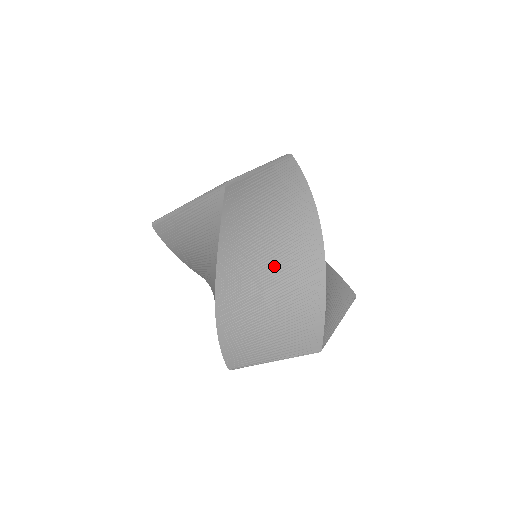
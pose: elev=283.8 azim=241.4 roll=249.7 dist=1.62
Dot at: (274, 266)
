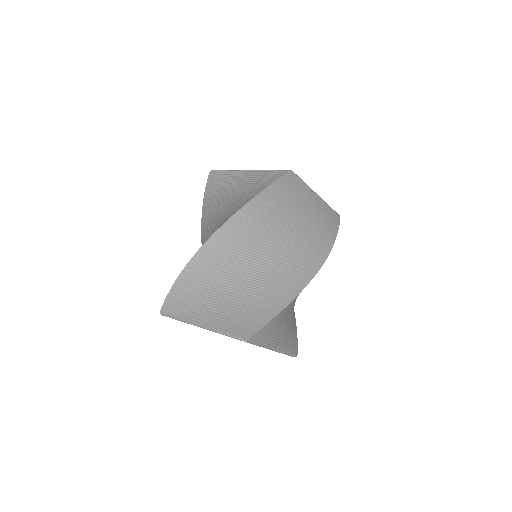
Dot at: (268, 257)
